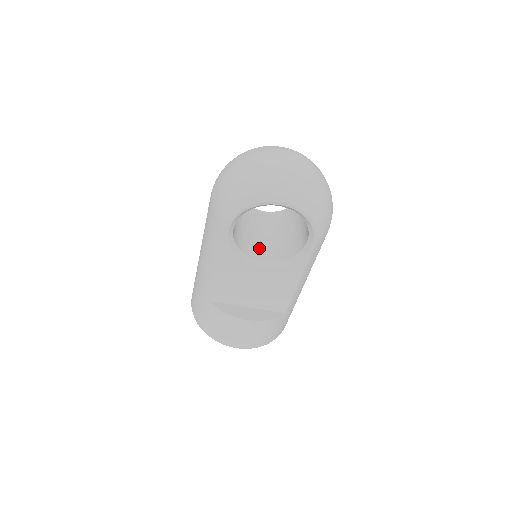
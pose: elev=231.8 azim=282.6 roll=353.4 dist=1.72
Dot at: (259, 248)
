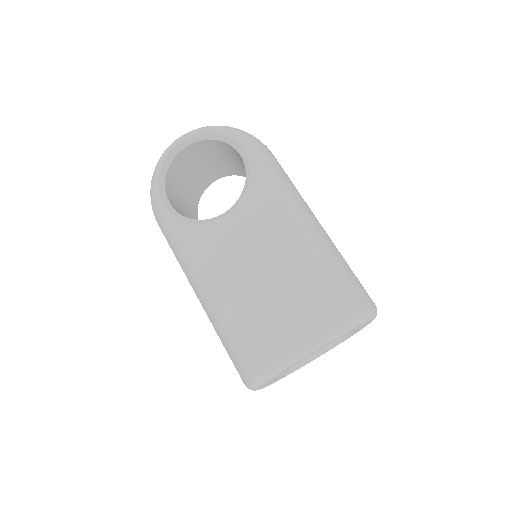
Dot at: occluded
